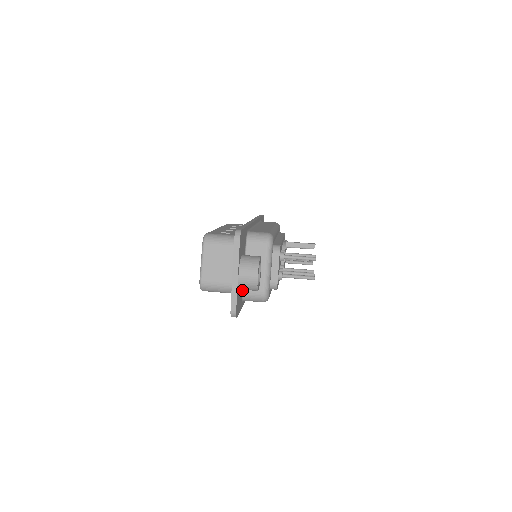
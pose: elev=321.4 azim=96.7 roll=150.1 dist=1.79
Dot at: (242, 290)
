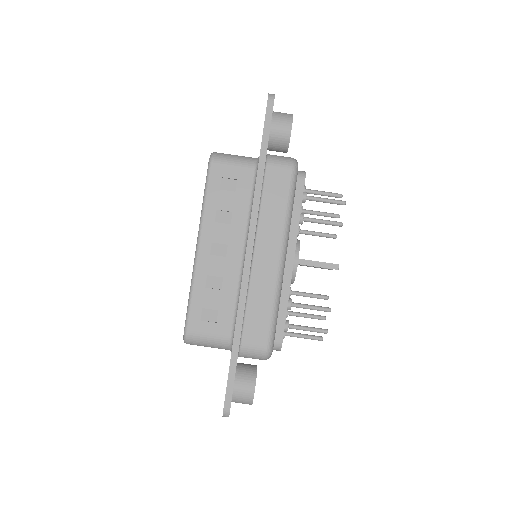
Dot at: occluded
